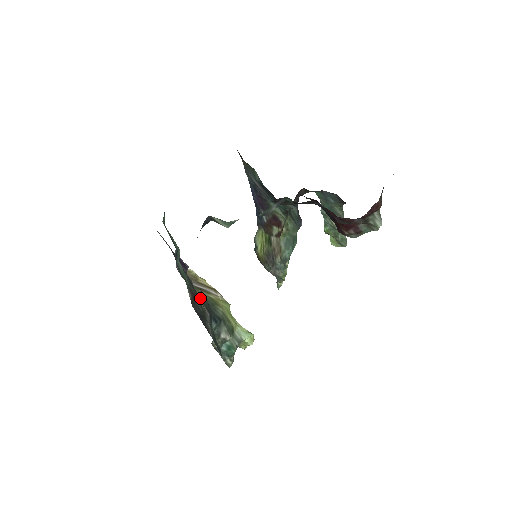
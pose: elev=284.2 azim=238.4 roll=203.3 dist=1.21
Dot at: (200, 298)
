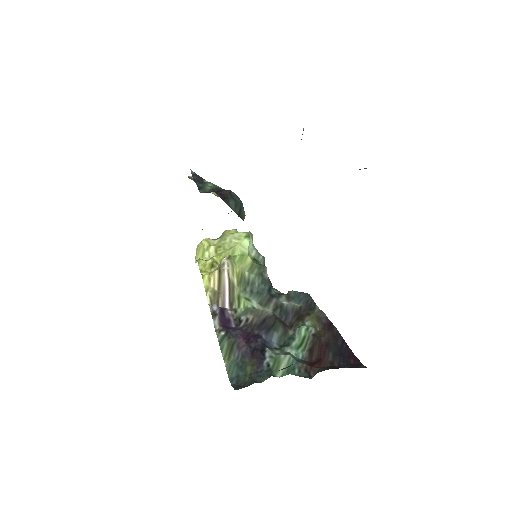
Dot at: (263, 307)
